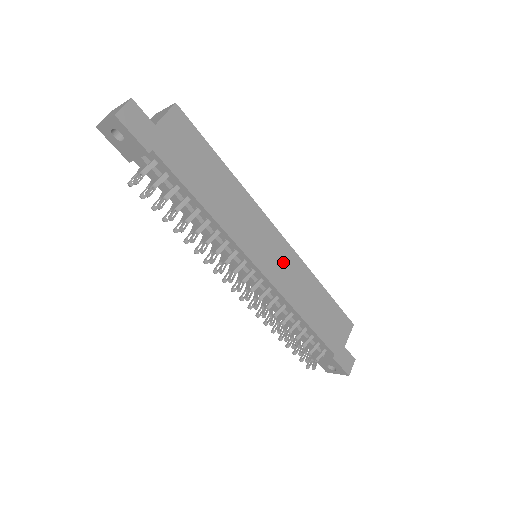
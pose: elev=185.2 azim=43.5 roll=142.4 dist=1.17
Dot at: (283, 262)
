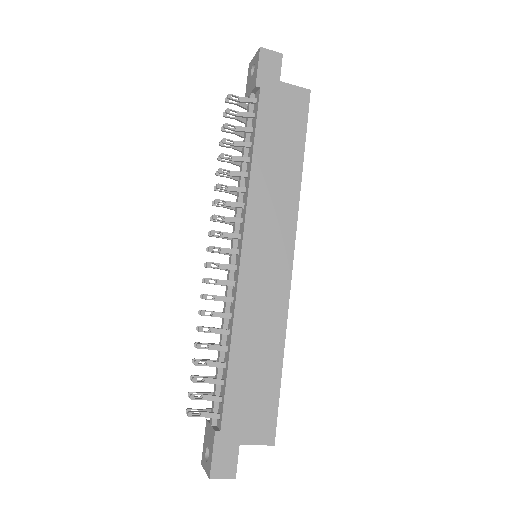
Dot at: (269, 280)
